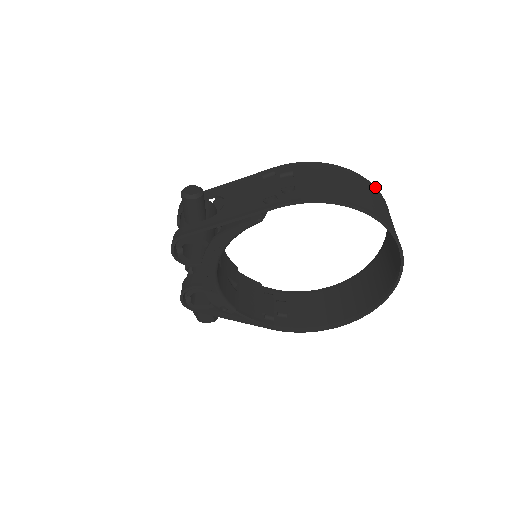
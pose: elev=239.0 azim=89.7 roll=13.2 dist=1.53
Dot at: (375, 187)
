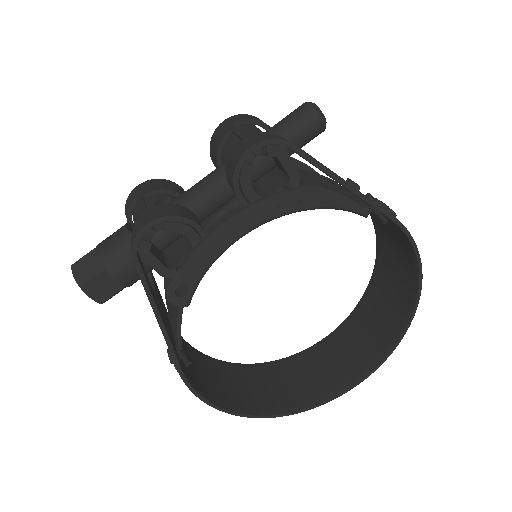
Dot at: occluded
